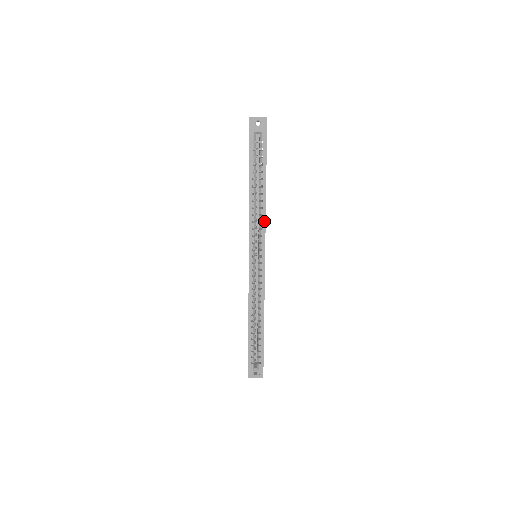
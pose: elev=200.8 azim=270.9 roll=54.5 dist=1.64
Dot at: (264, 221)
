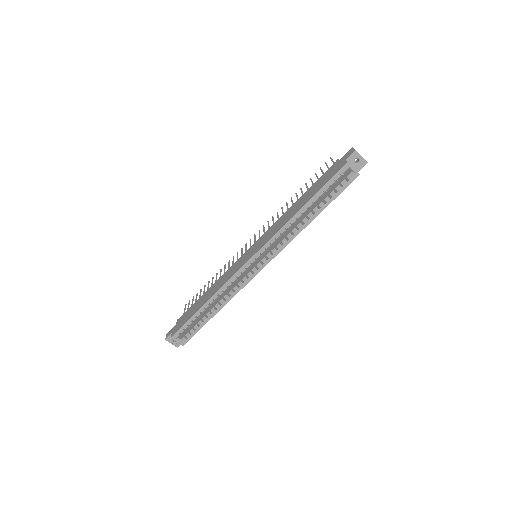
Dot at: (290, 240)
